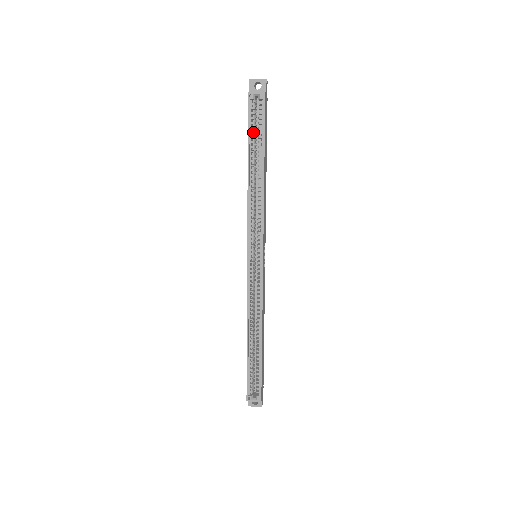
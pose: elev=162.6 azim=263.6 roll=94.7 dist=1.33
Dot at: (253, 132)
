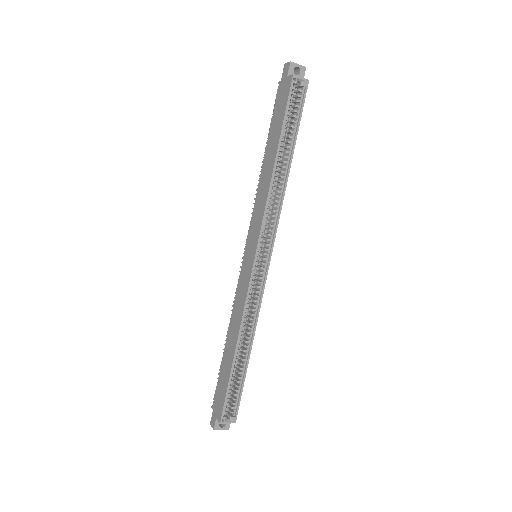
Dot at: (288, 119)
